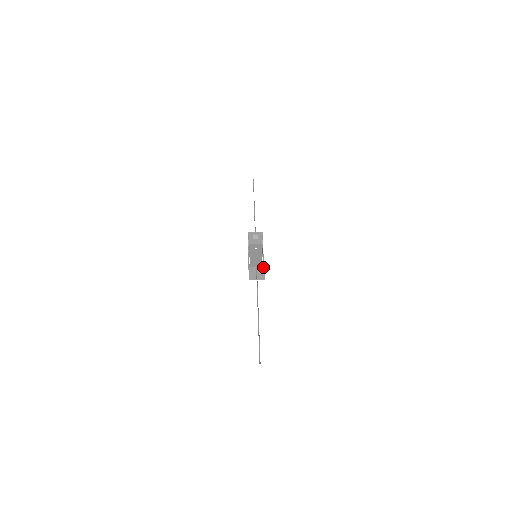
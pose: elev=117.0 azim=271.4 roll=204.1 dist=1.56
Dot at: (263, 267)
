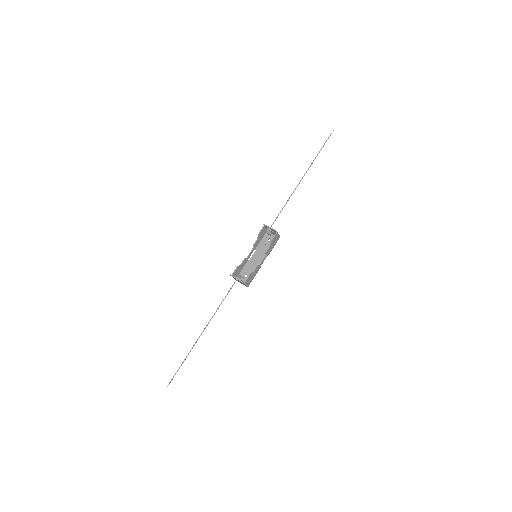
Dot at: (242, 282)
